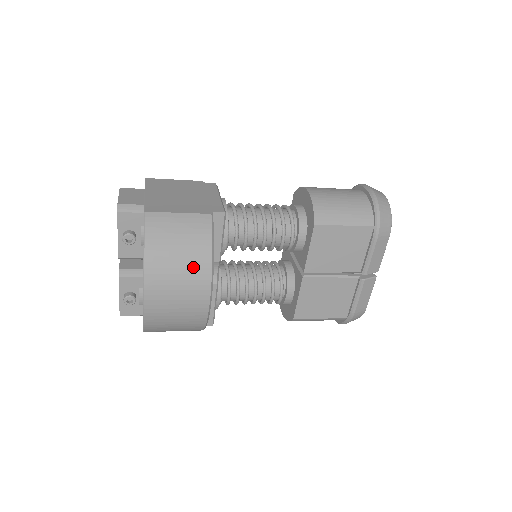
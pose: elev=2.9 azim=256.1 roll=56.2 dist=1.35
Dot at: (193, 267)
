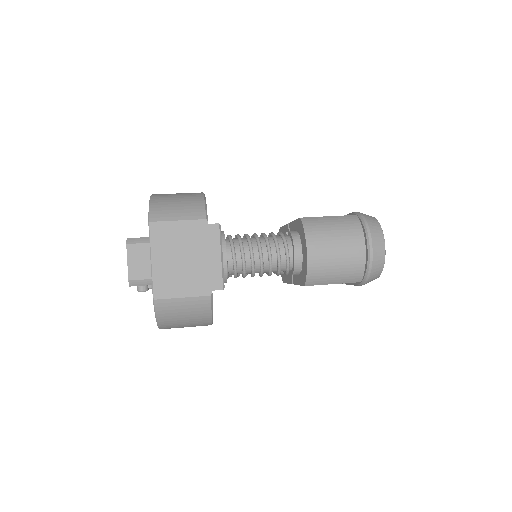
Dot at: (196, 324)
